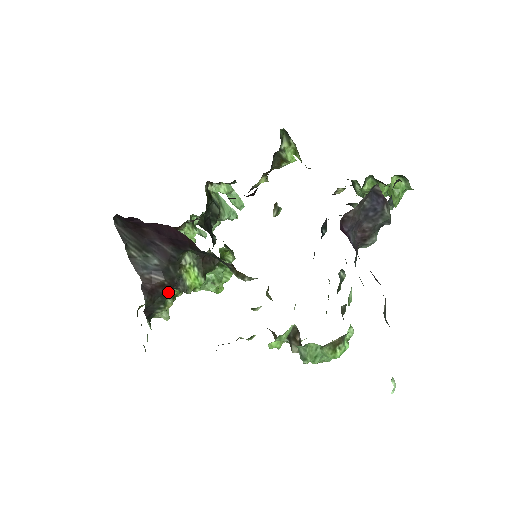
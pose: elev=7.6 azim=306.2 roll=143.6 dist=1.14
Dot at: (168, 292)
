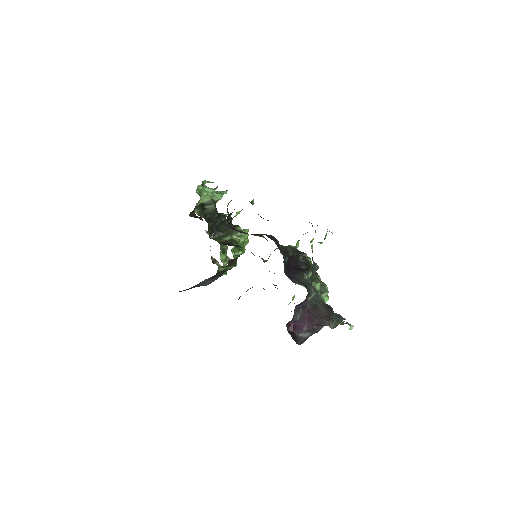
Dot at: occluded
